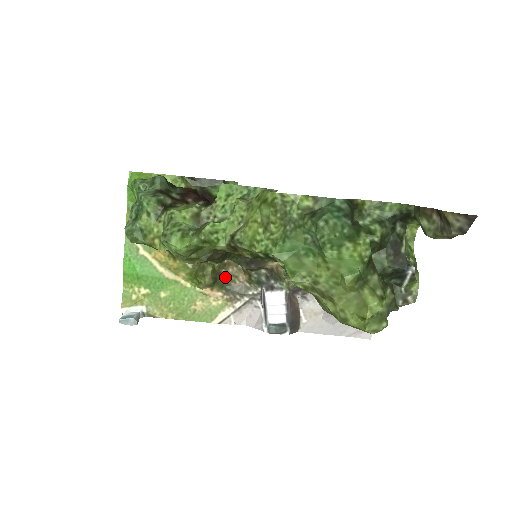
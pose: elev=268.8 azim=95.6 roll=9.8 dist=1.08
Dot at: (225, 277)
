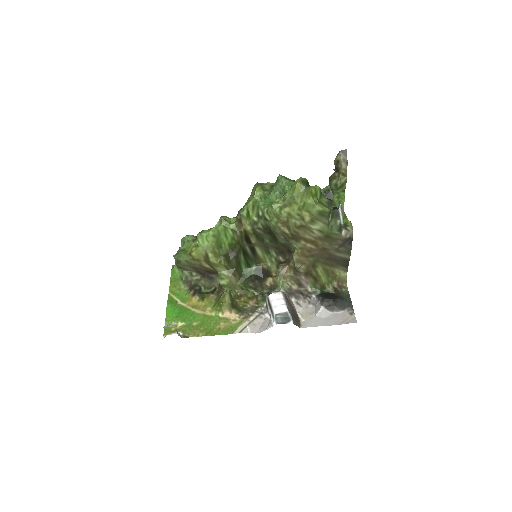
Dot at: (239, 304)
